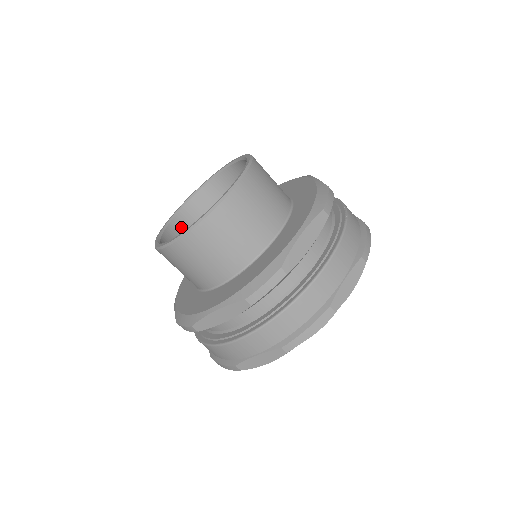
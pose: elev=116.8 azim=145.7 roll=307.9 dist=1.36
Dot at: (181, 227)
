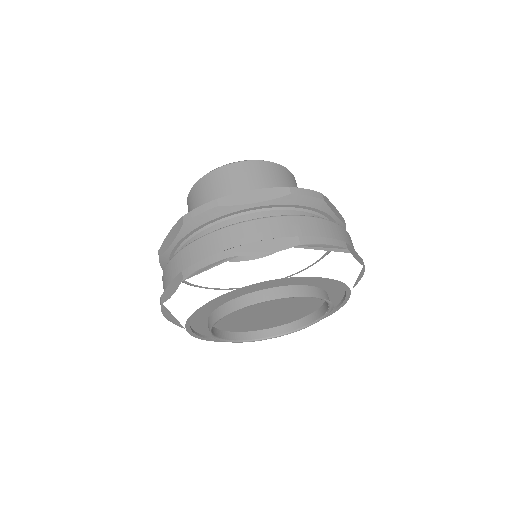
Dot at: occluded
